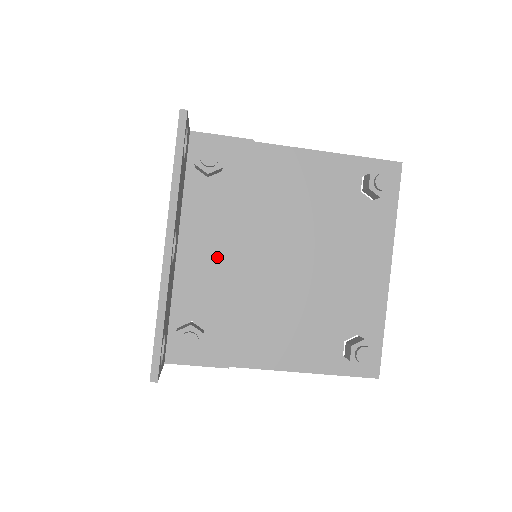
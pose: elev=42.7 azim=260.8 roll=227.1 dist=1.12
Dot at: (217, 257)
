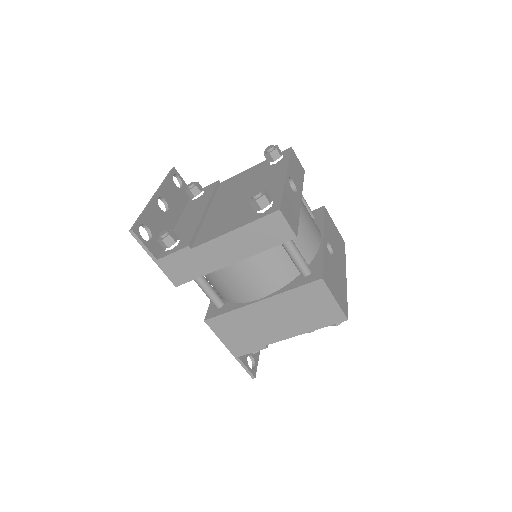
Dot at: (194, 216)
